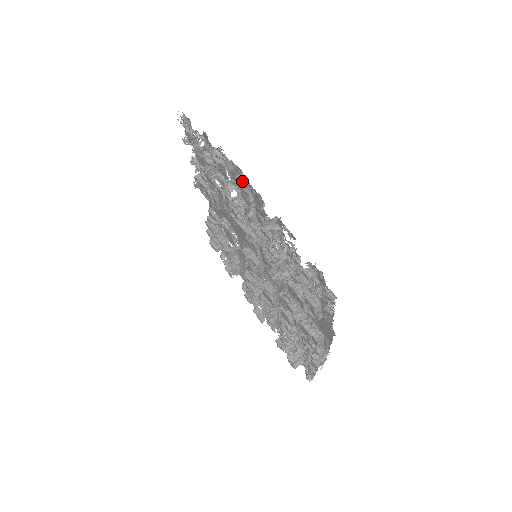
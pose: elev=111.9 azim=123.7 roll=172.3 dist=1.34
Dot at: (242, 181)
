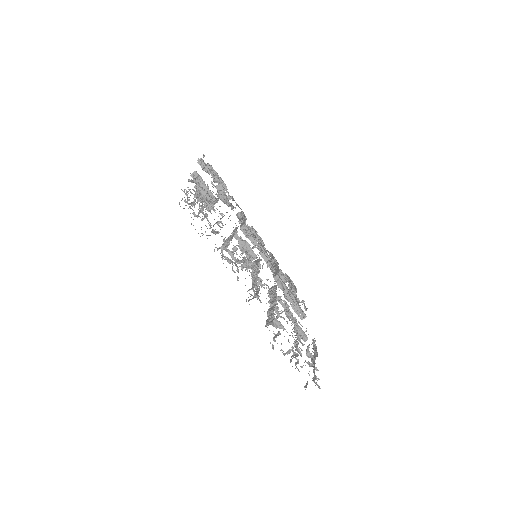
Dot at: (254, 296)
